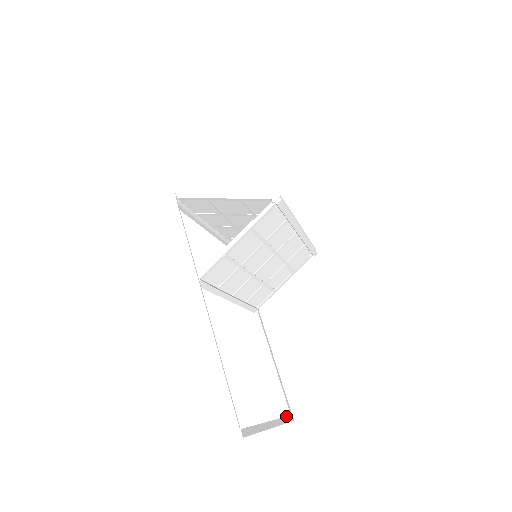
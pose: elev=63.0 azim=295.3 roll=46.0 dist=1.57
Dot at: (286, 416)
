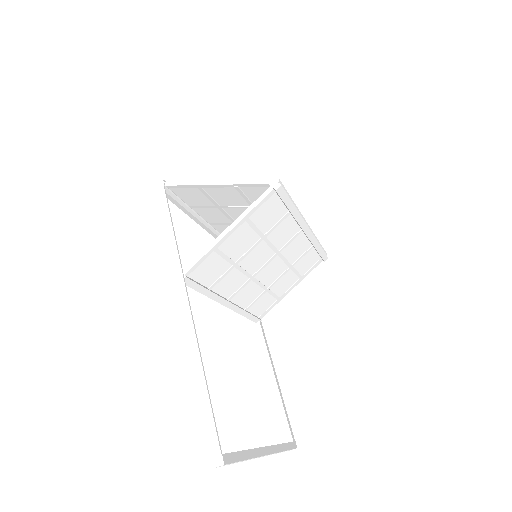
Dot at: occluded
